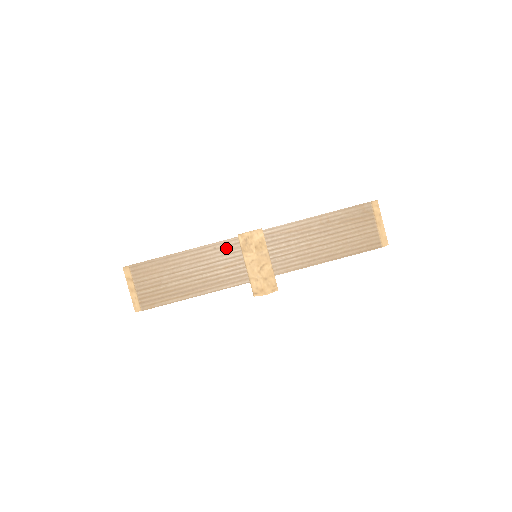
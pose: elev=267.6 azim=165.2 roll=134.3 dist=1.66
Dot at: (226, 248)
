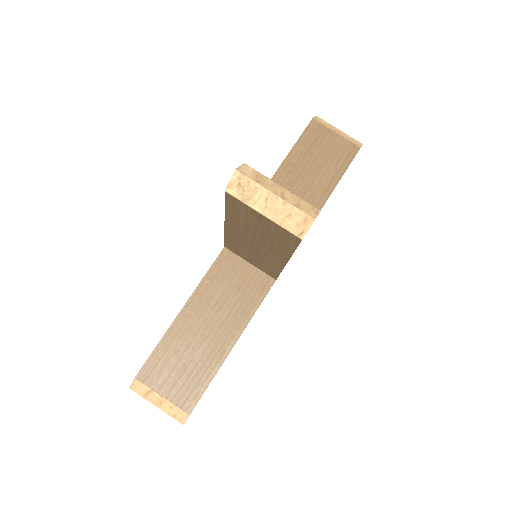
Dot at: (220, 271)
